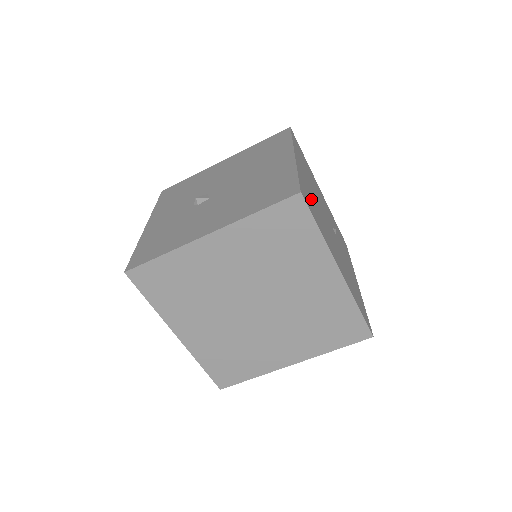
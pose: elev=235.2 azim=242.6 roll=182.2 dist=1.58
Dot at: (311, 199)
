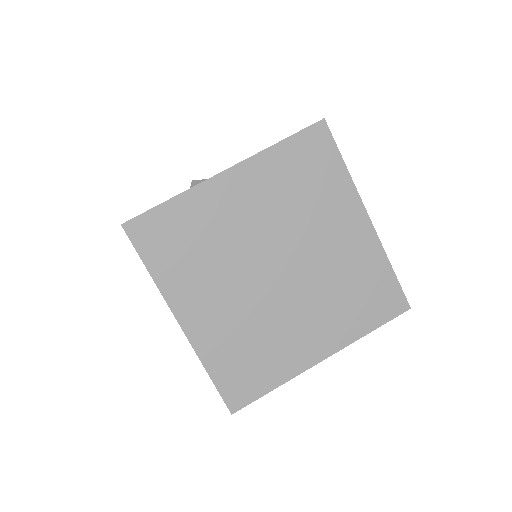
Dot at: occluded
